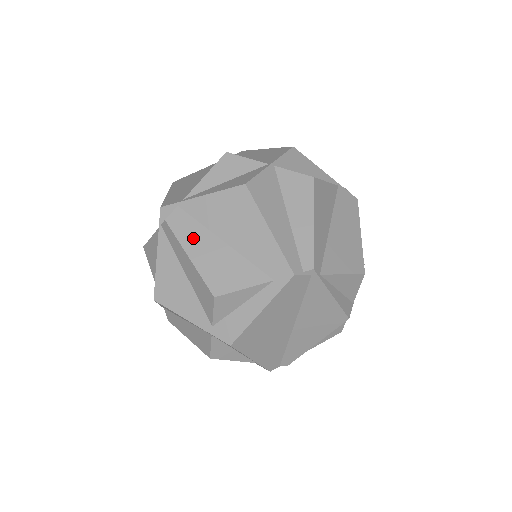
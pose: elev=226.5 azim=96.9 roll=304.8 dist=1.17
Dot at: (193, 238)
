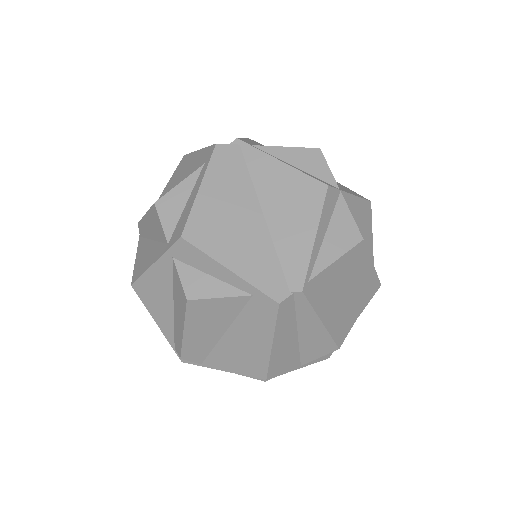
Dot at: occluded
